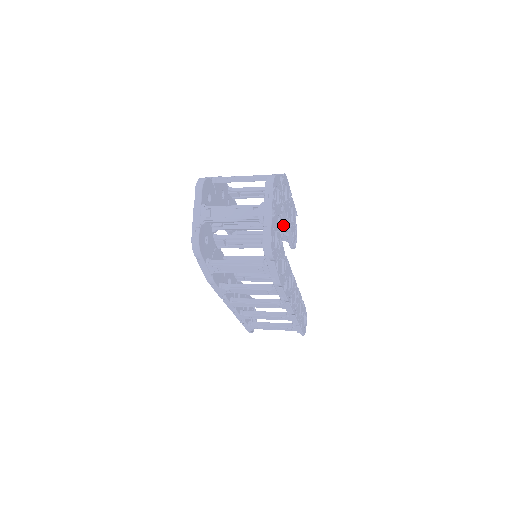
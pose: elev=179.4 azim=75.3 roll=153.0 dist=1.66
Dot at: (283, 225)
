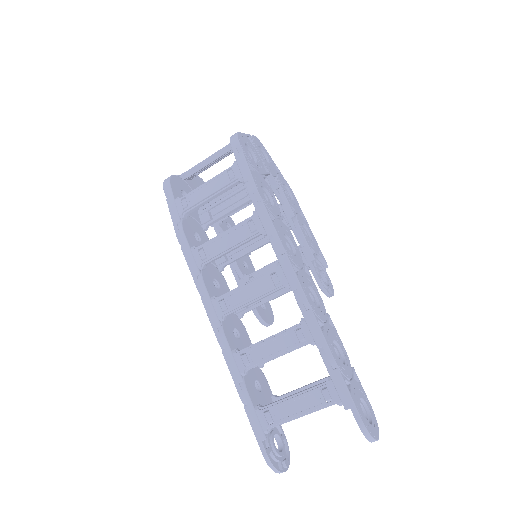
Dot at: (290, 224)
